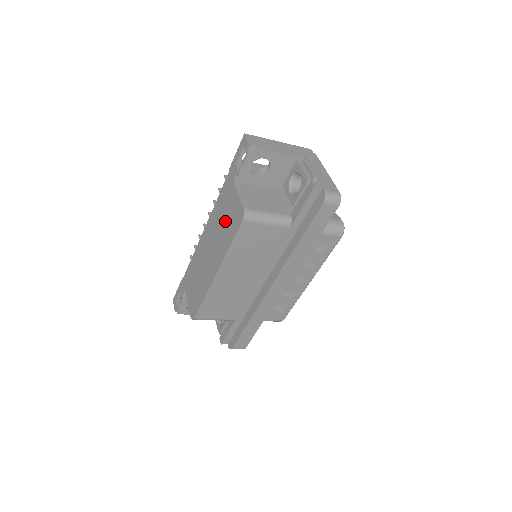
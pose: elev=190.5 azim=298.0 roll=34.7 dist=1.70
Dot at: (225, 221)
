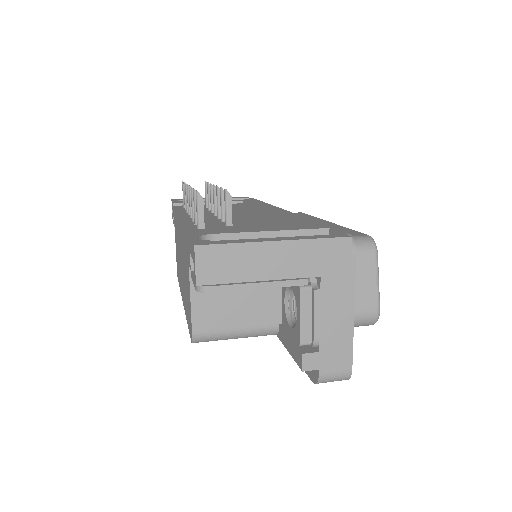
Dot at: (185, 283)
